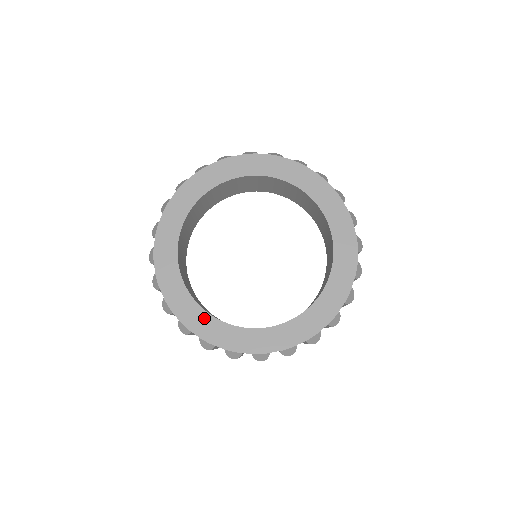
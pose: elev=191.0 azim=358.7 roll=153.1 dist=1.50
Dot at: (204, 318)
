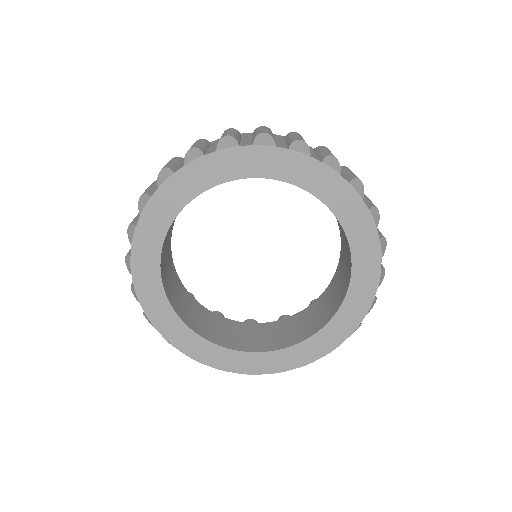
Dot at: (235, 356)
